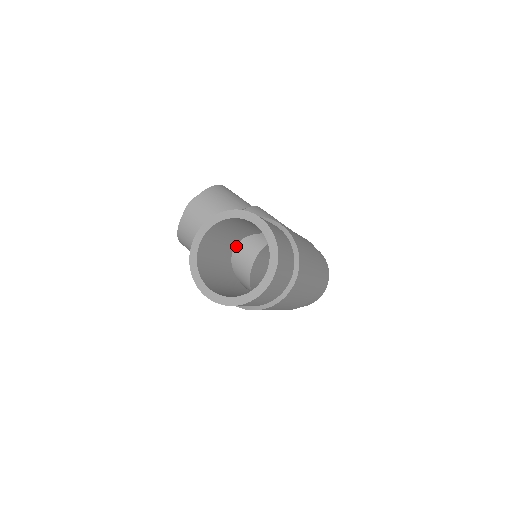
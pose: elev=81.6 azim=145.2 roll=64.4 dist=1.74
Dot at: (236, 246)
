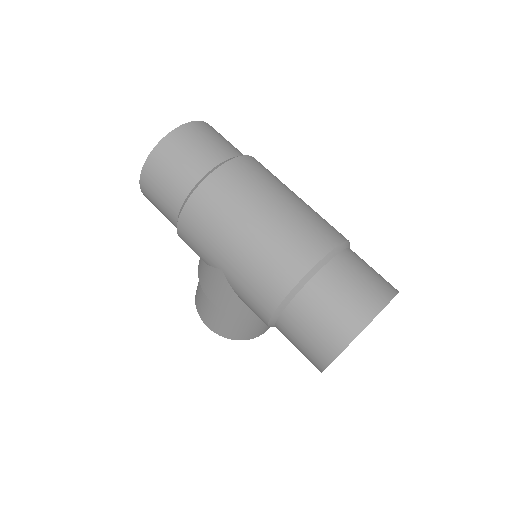
Dot at: occluded
